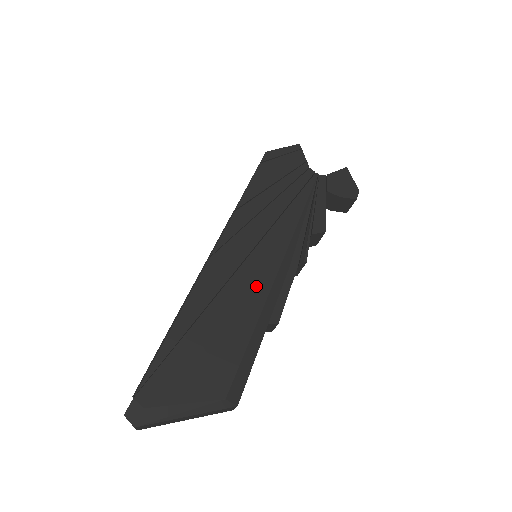
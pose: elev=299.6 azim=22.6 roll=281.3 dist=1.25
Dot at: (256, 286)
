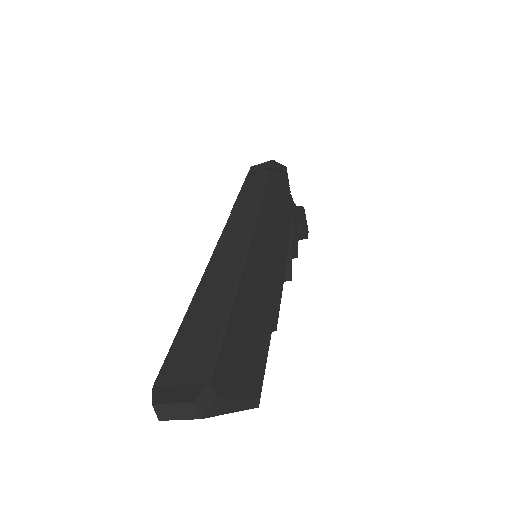
Dot at: (272, 289)
